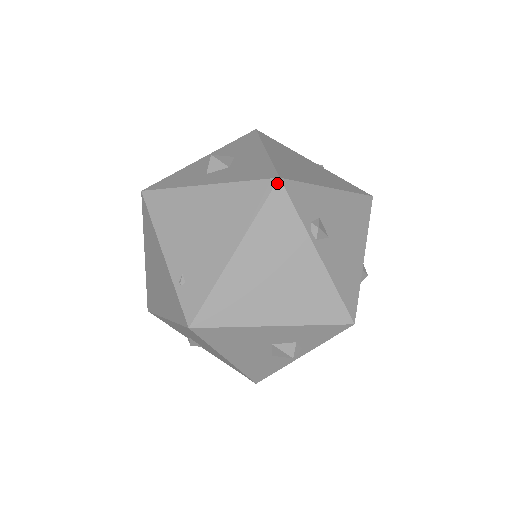
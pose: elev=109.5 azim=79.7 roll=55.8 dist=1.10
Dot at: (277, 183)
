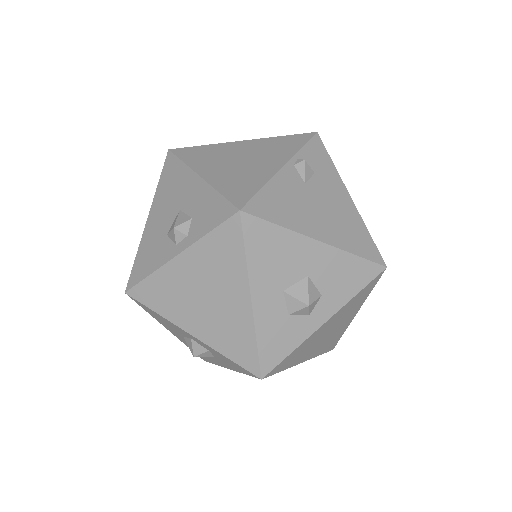
Dot at: (312, 133)
